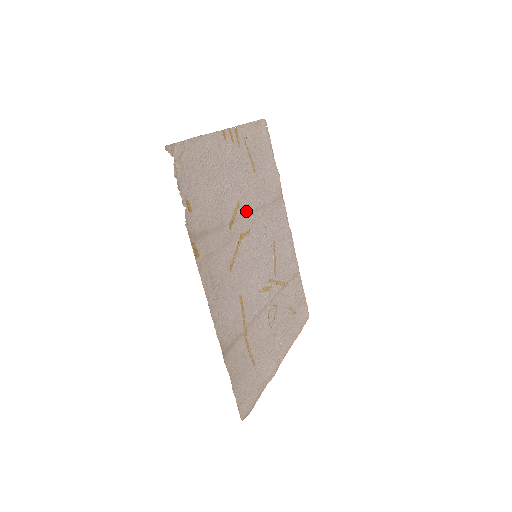
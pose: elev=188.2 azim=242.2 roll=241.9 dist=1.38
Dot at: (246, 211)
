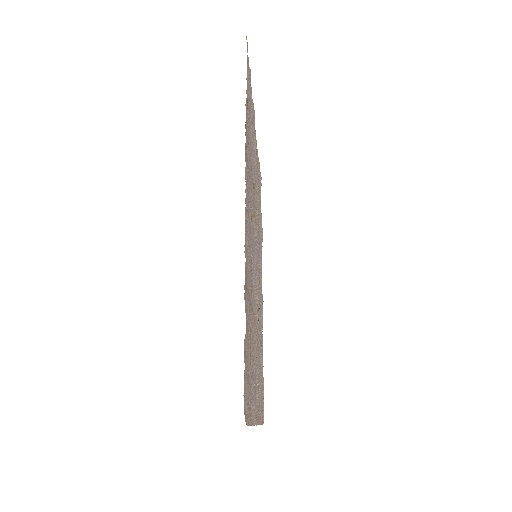
Dot at: occluded
